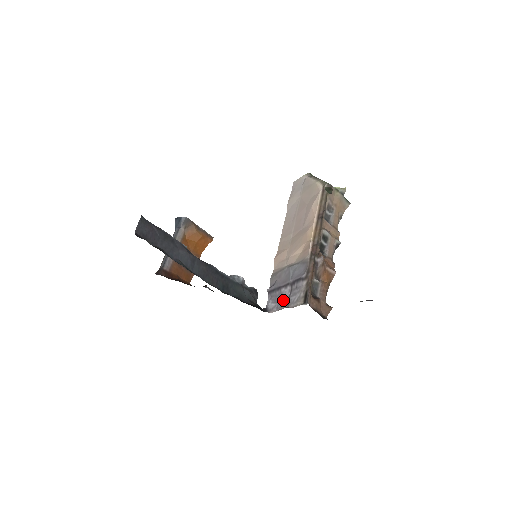
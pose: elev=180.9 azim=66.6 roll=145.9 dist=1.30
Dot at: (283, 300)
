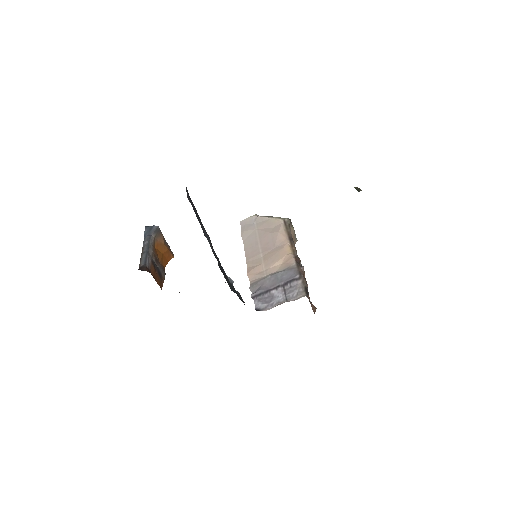
Dot at: (277, 299)
